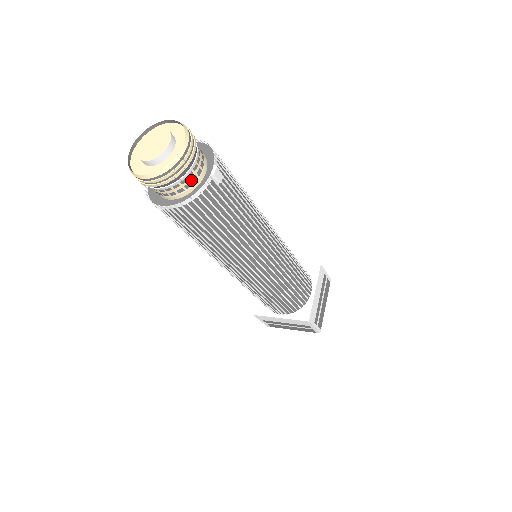
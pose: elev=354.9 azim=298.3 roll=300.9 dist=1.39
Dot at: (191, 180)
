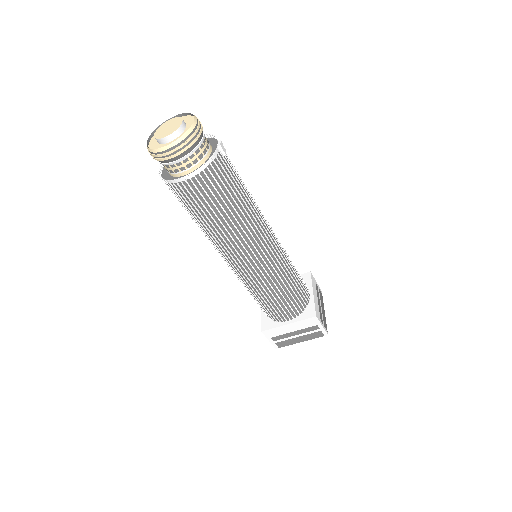
Dot at: (203, 152)
